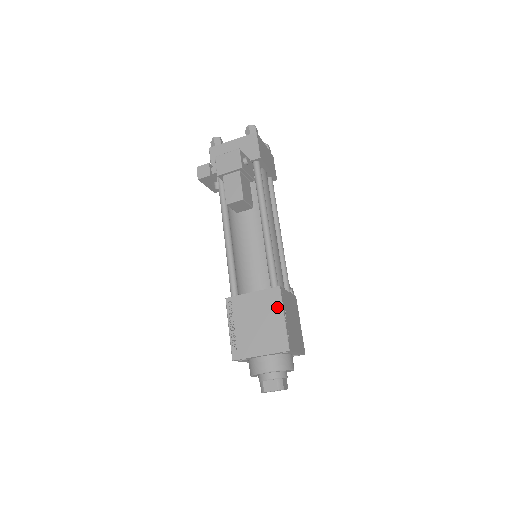
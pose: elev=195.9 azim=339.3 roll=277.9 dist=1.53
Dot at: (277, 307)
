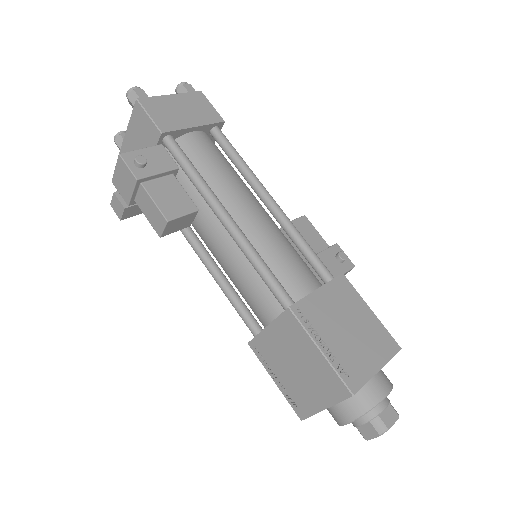
Dot at: (303, 338)
